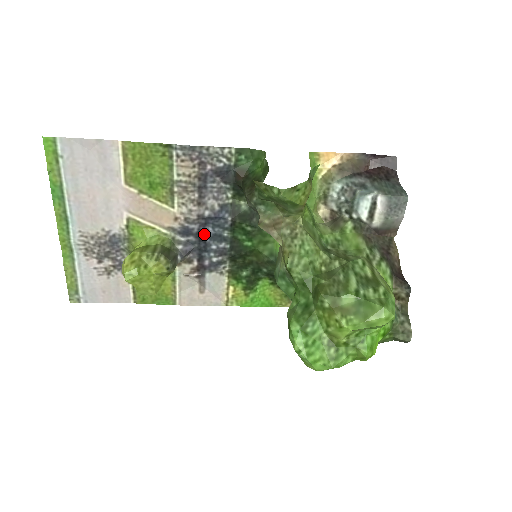
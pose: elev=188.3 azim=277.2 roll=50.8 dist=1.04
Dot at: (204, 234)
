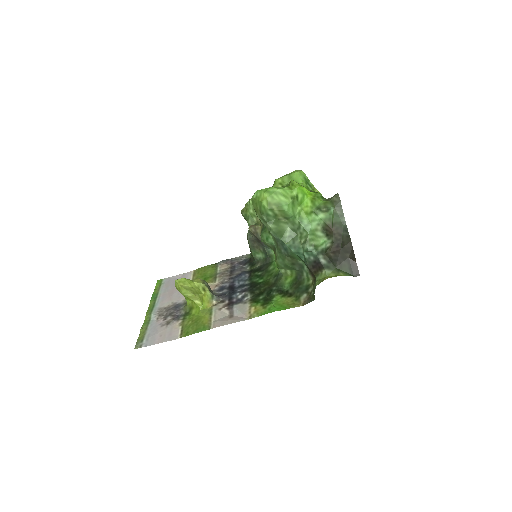
Dot at: (233, 287)
